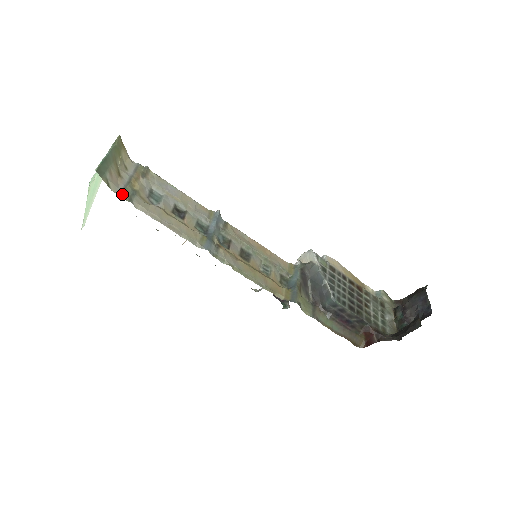
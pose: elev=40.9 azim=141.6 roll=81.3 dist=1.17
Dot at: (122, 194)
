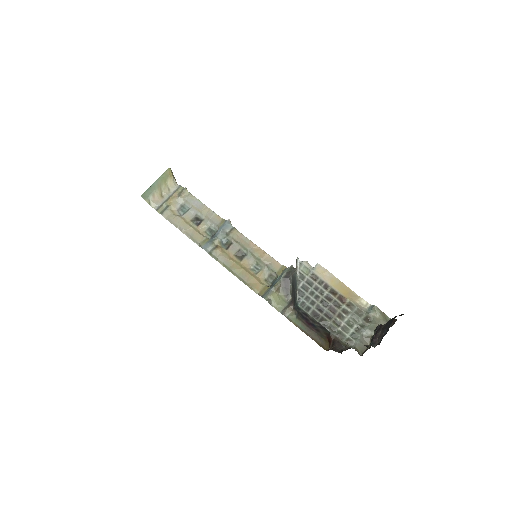
Dot at: (158, 209)
